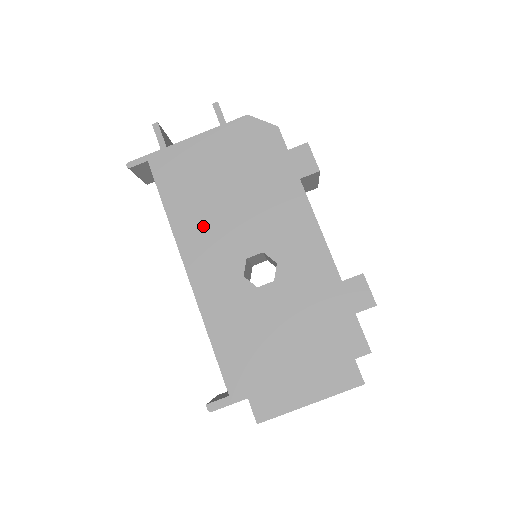
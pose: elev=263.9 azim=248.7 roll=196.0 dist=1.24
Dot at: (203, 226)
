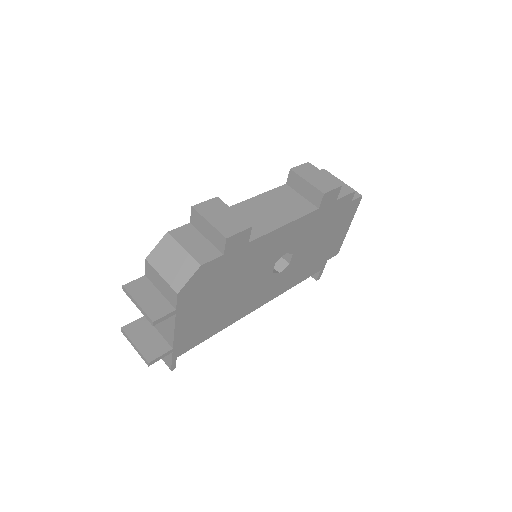
Dot at: (239, 306)
